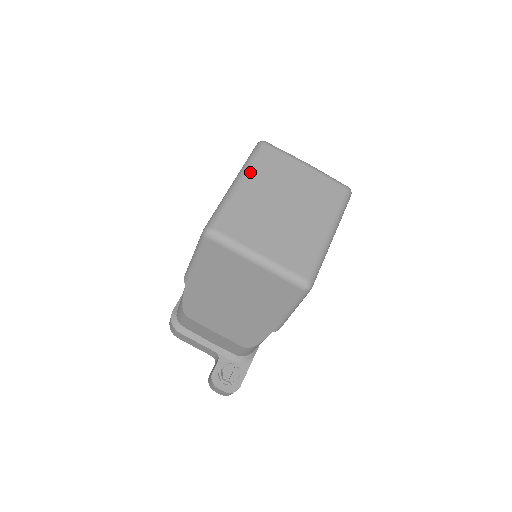
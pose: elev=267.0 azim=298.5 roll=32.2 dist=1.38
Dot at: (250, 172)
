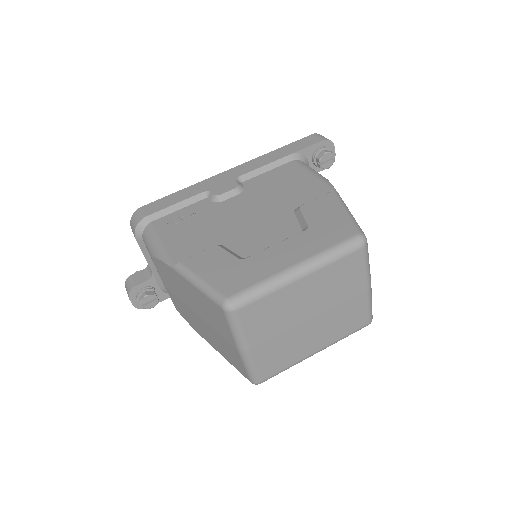
Dot at: (320, 270)
